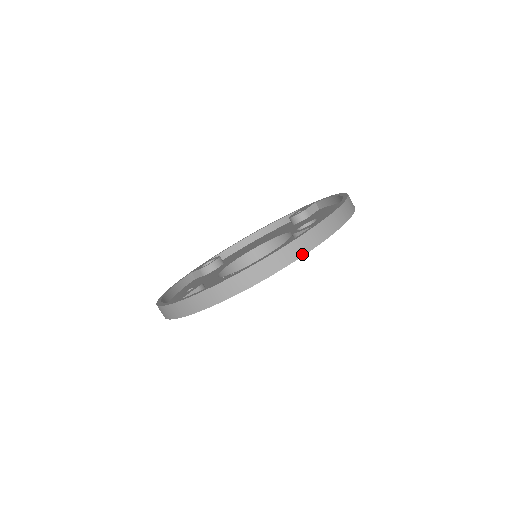
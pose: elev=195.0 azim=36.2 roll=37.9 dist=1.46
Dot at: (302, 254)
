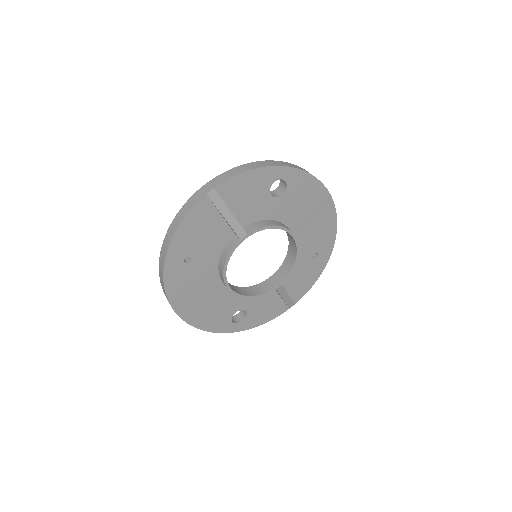
Dot at: (250, 169)
